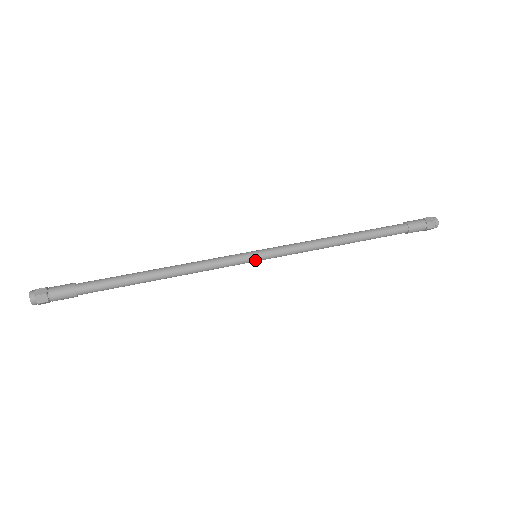
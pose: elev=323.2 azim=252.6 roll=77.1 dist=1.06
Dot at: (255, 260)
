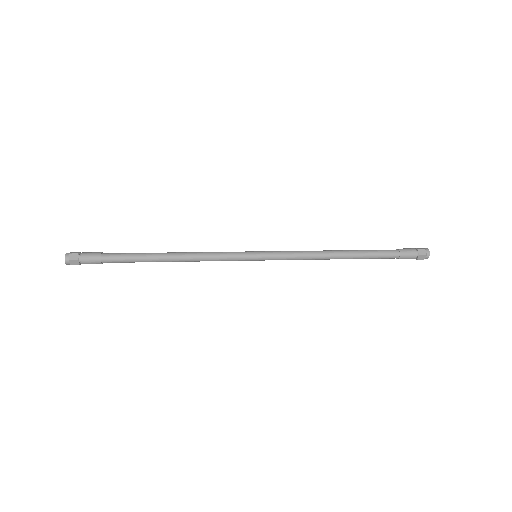
Dot at: (254, 260)
